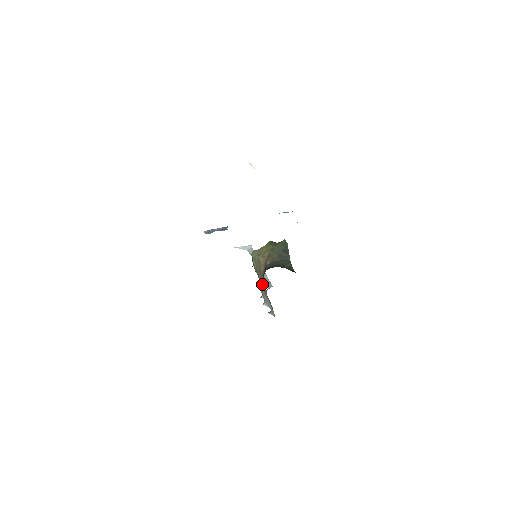
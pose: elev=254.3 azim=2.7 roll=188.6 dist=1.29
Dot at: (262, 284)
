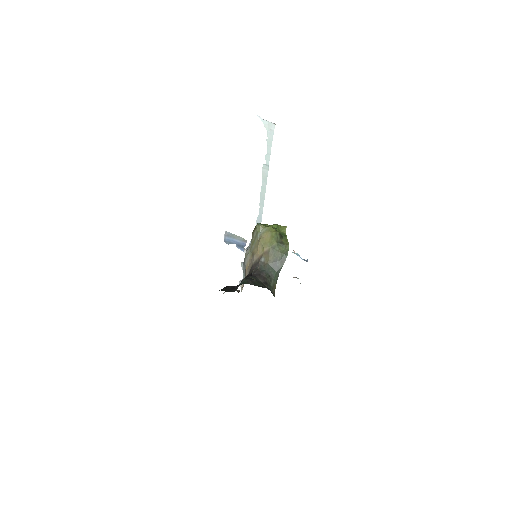
Dot at: (248, 262)
